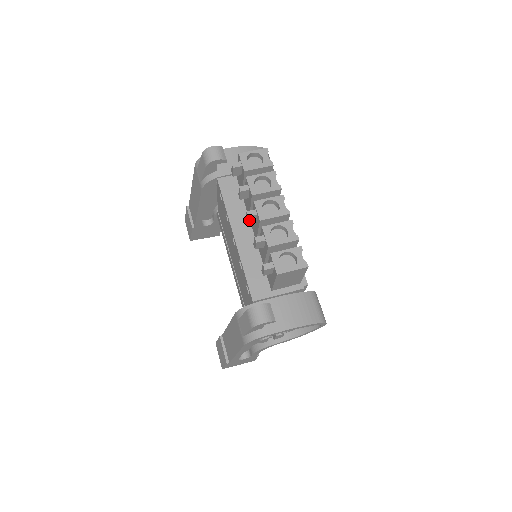
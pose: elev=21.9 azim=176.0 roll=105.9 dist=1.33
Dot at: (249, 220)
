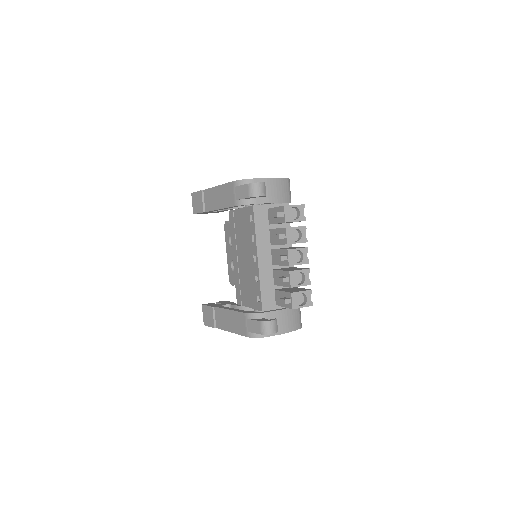
Dot at: (279, 260)
